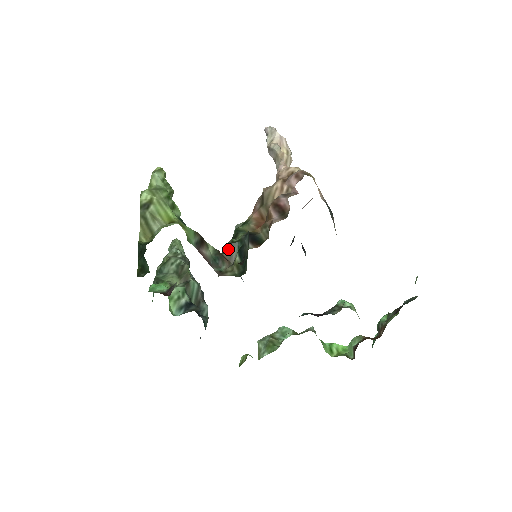
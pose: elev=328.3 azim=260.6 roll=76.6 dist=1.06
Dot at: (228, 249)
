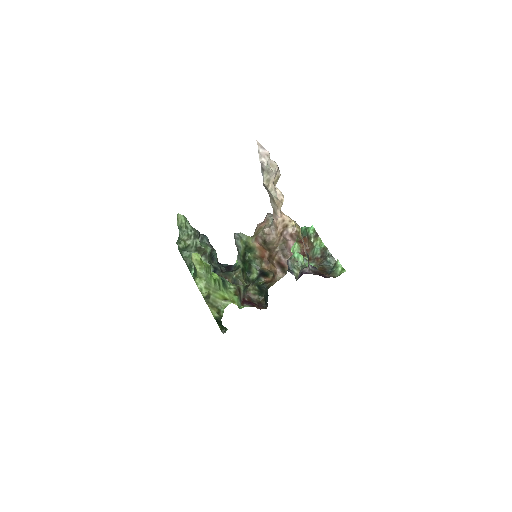
Dot at: (250, 283)
